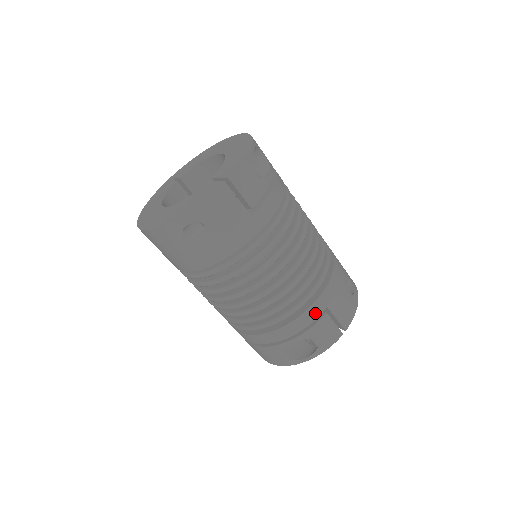
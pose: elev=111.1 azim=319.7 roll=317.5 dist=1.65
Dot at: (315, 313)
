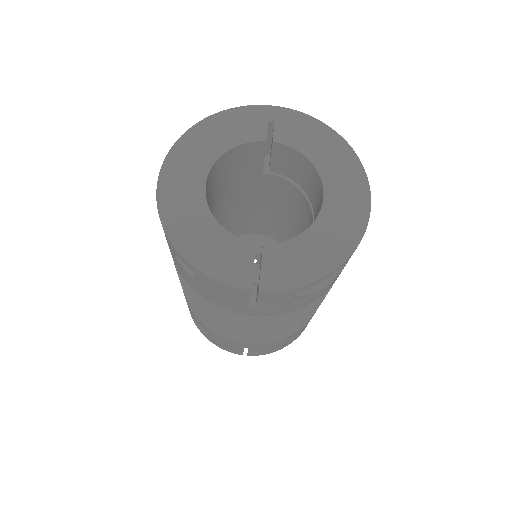
Dot at: (234, 344)
